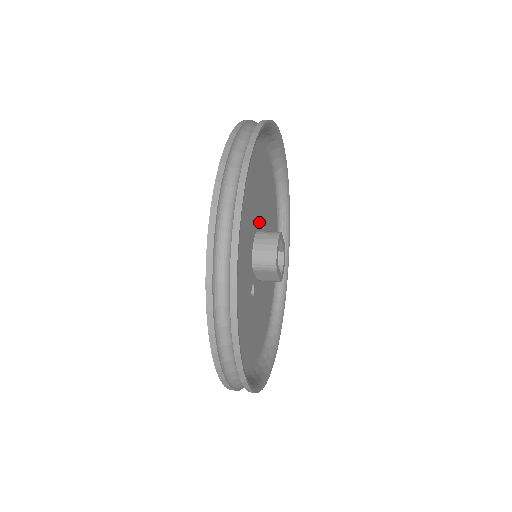
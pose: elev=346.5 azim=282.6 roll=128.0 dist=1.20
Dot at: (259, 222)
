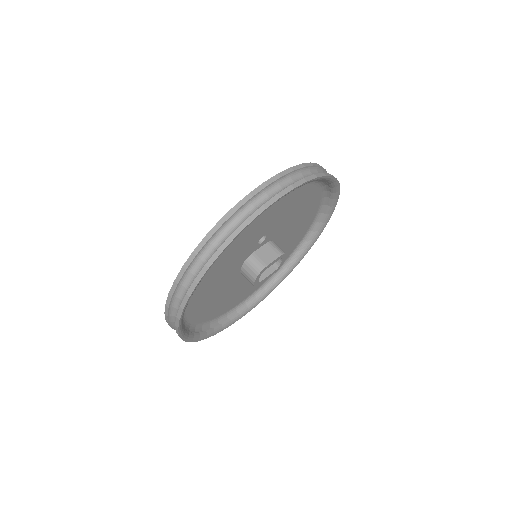
Dot at: (252, 249)
